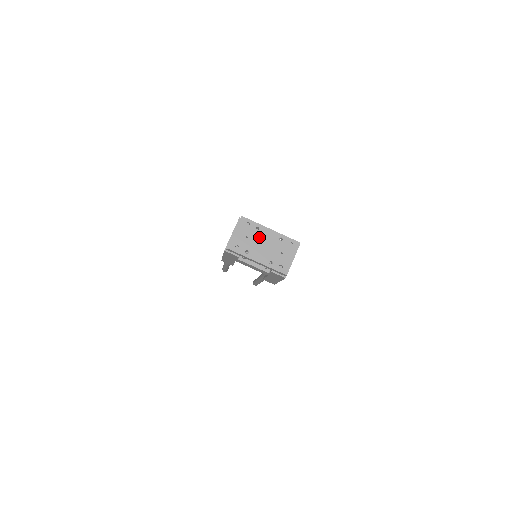
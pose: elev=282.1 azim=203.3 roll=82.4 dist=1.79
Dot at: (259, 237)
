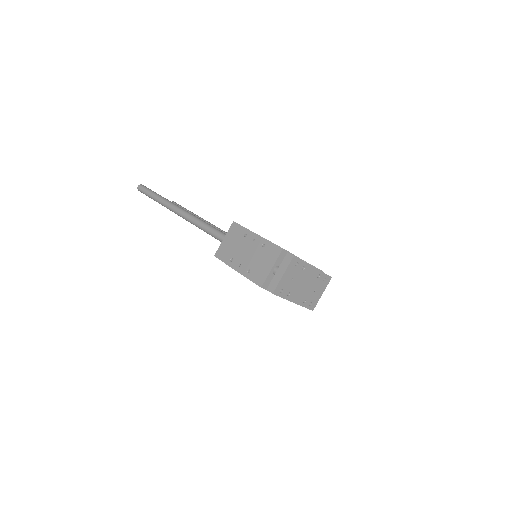
Dot at: (302, 277)
